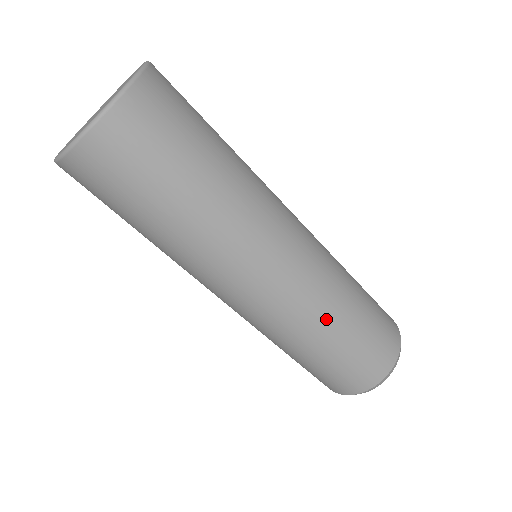
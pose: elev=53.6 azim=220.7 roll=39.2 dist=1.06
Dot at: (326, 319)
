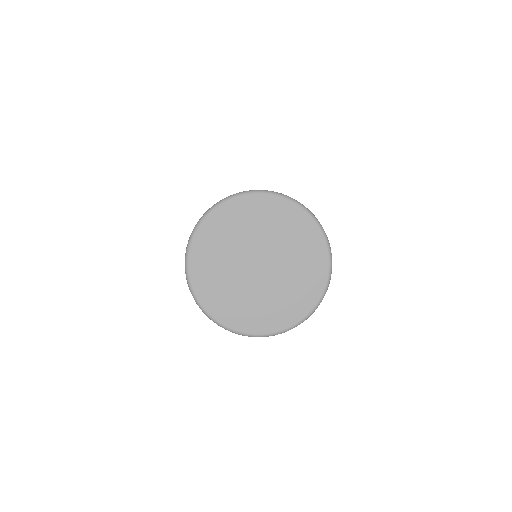
Dot at: occluded
